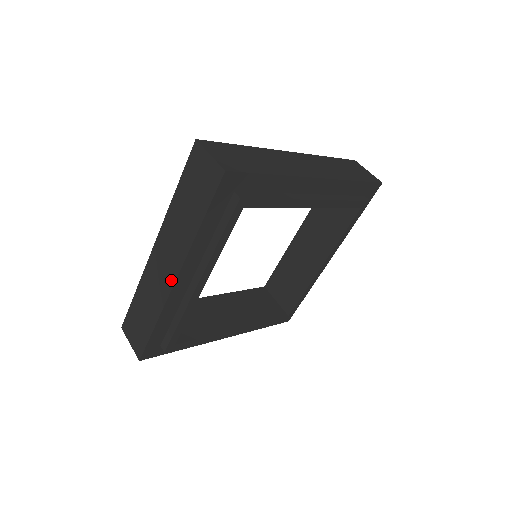
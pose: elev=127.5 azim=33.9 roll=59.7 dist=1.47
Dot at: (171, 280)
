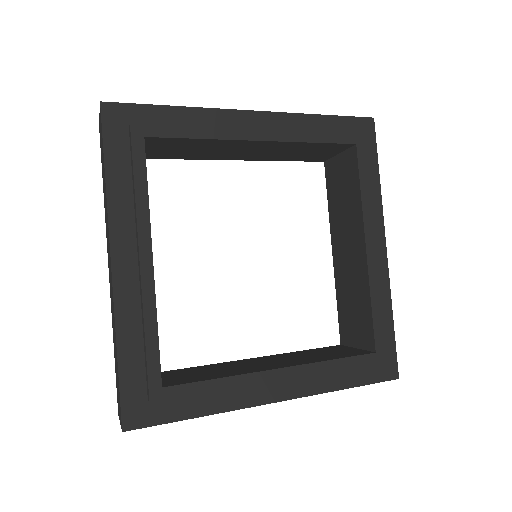
Dot at: (245, 112)
